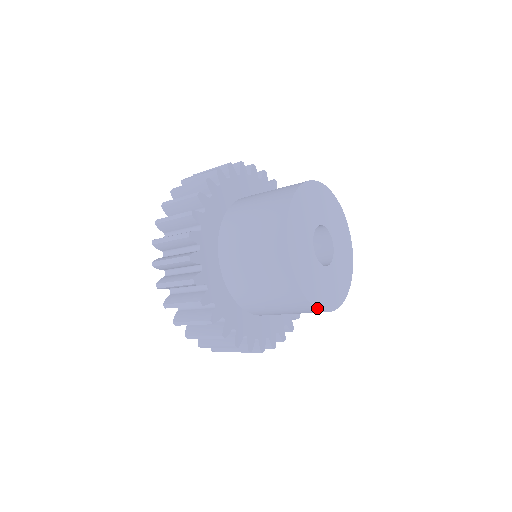
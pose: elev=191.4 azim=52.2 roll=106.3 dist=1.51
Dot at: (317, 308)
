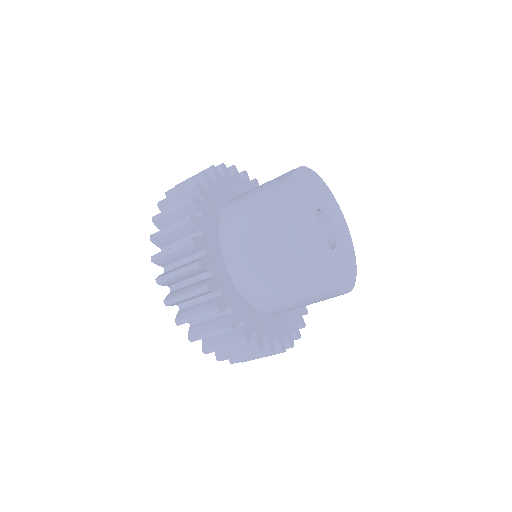
Dot at: (352, 289)
